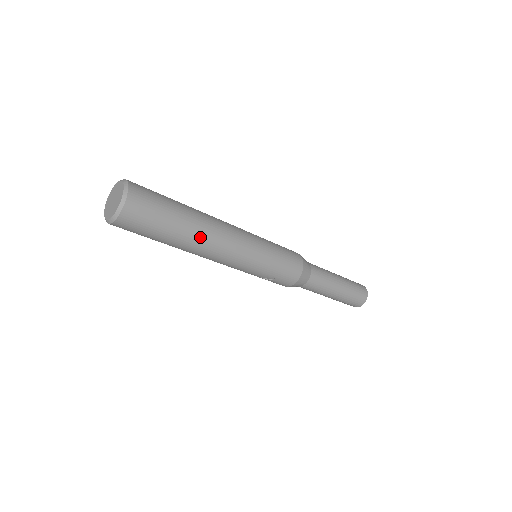
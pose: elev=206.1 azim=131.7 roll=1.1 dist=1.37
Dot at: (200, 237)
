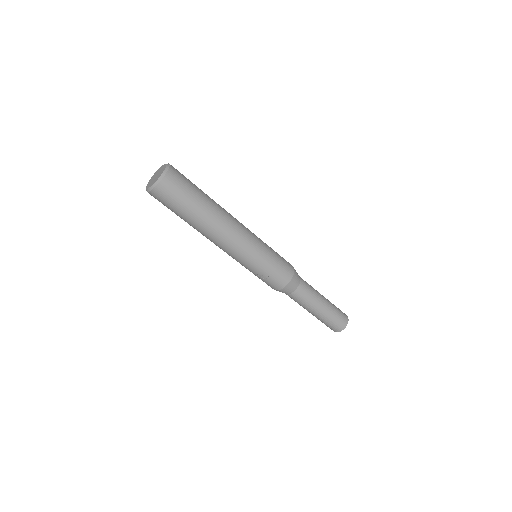
Dot at: (214, 220)
